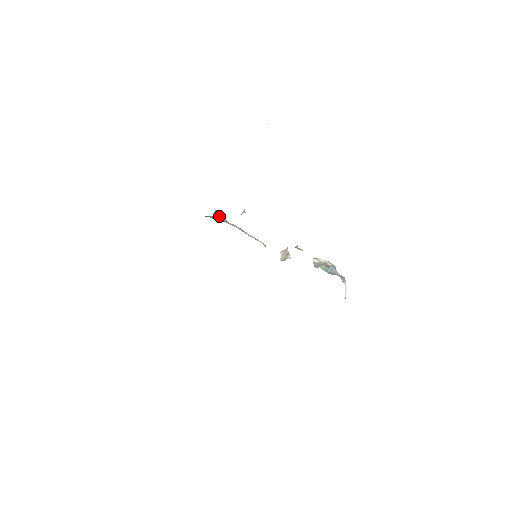
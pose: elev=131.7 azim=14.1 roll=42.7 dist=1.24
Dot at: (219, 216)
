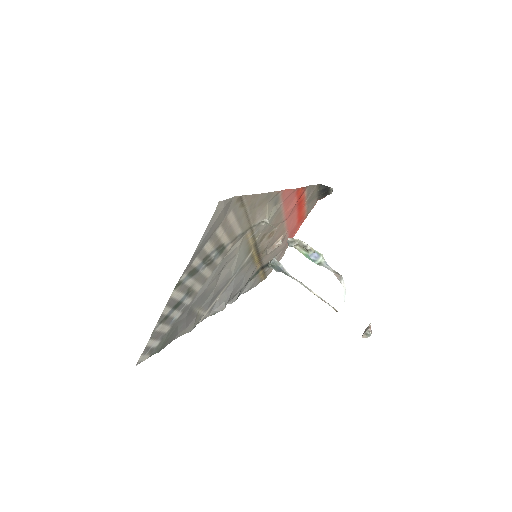
Dot at: (278, 265)
